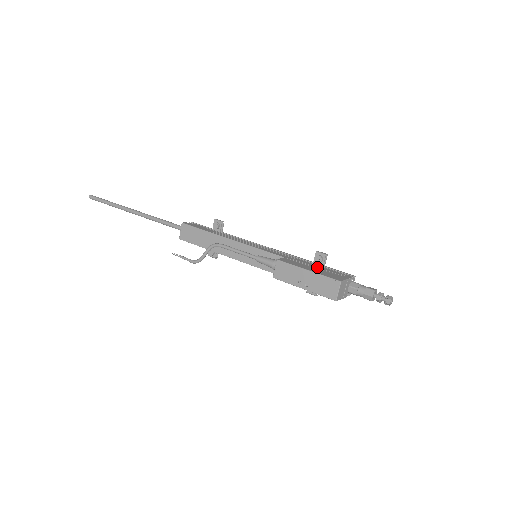
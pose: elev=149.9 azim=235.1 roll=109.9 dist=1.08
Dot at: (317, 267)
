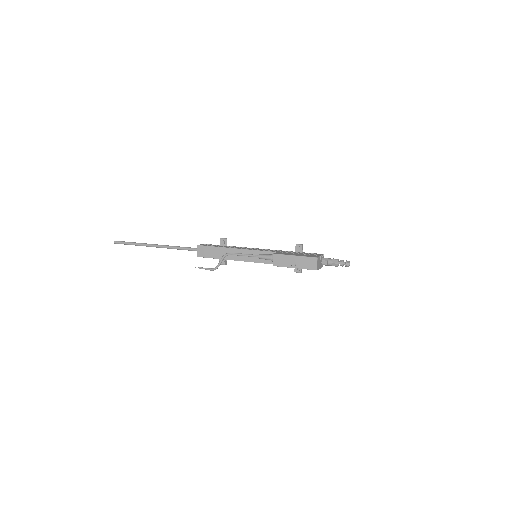
Dot at: (299, 253)
